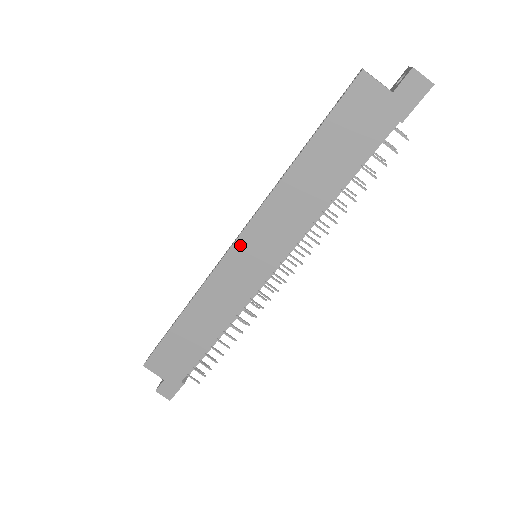
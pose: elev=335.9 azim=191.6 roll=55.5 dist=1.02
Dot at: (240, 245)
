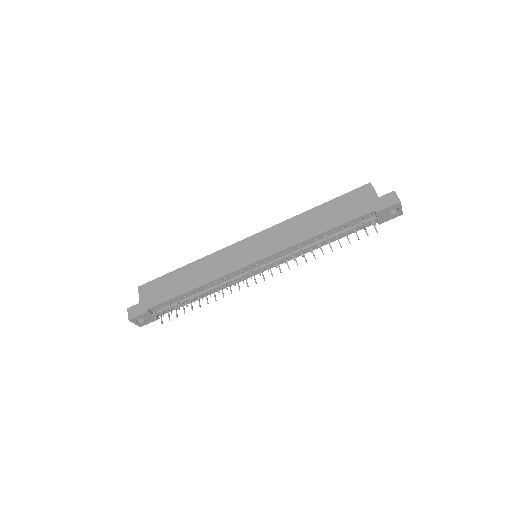
Dot at: (253, 238)
